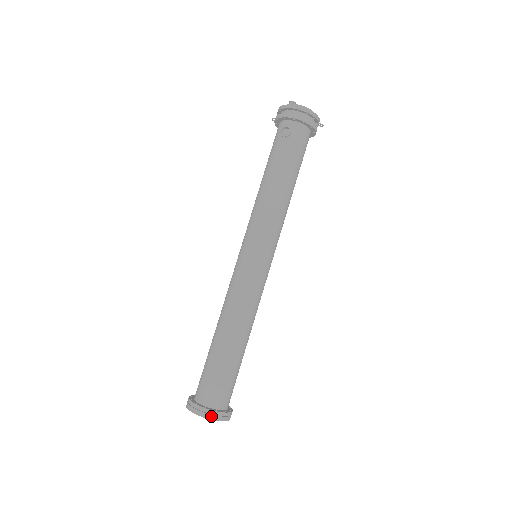
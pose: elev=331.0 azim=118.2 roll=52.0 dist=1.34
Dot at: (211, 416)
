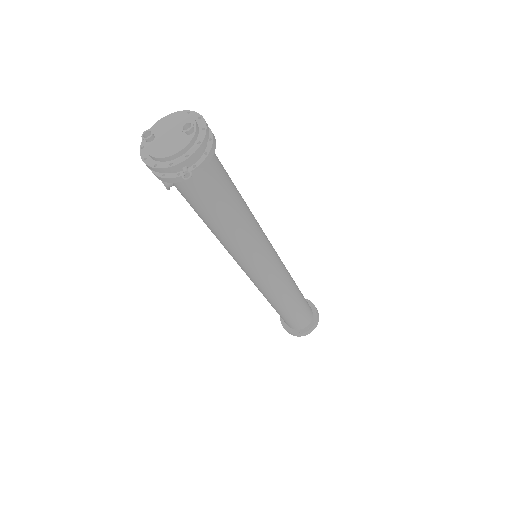
Dot at: (289, 333)
